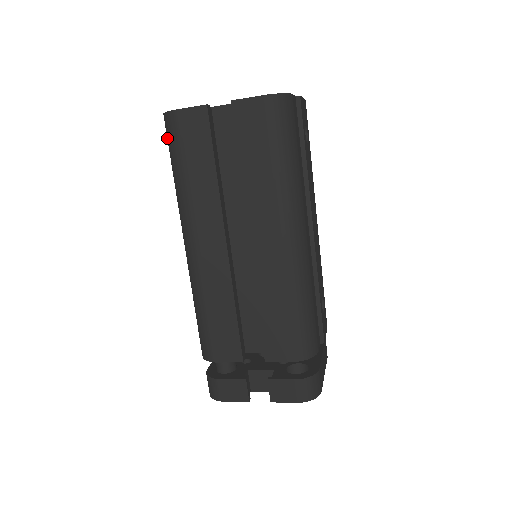
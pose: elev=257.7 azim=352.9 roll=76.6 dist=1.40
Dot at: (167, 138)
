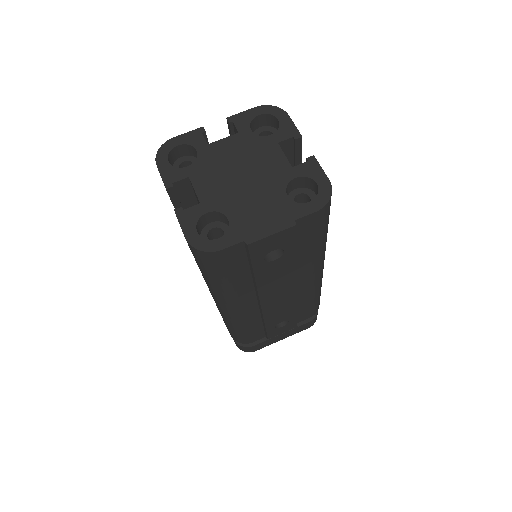
Dot at: occluded
